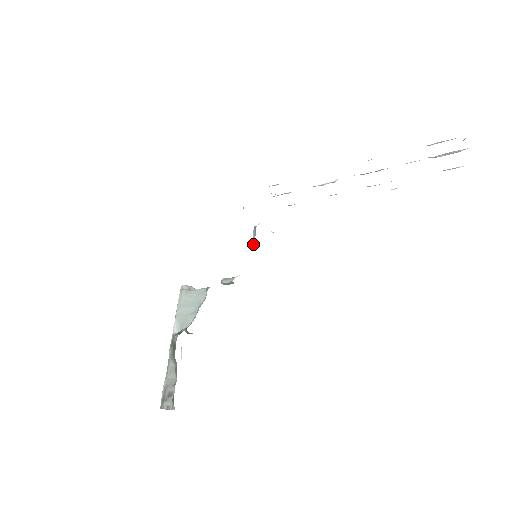
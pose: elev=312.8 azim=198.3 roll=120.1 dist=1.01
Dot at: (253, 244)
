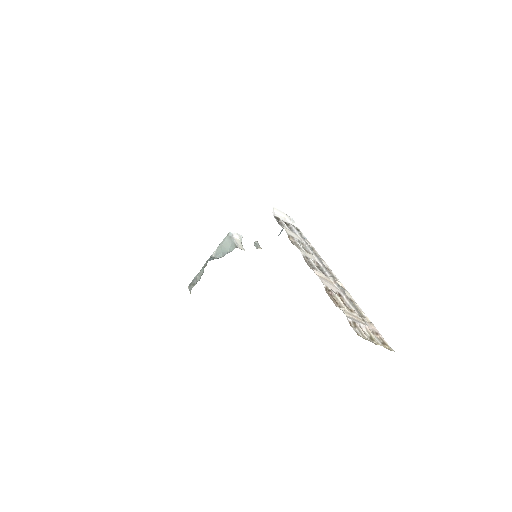
Dot at: occluded
